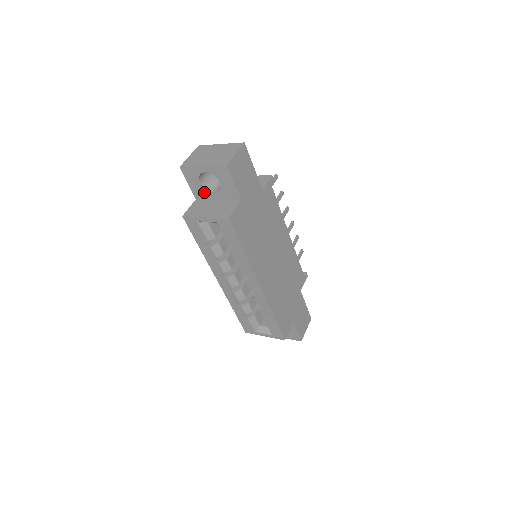
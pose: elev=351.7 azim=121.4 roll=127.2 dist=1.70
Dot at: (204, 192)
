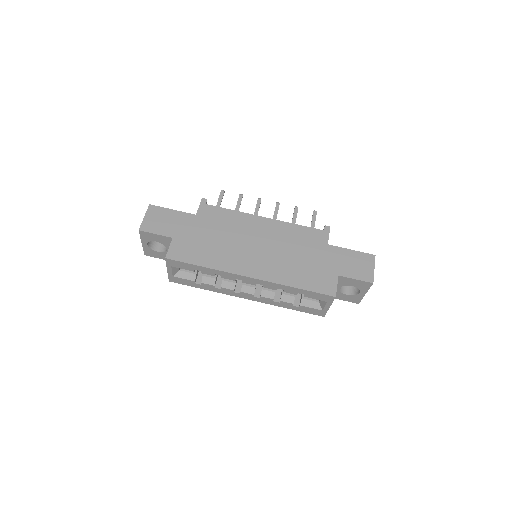
Dot at: occluded
